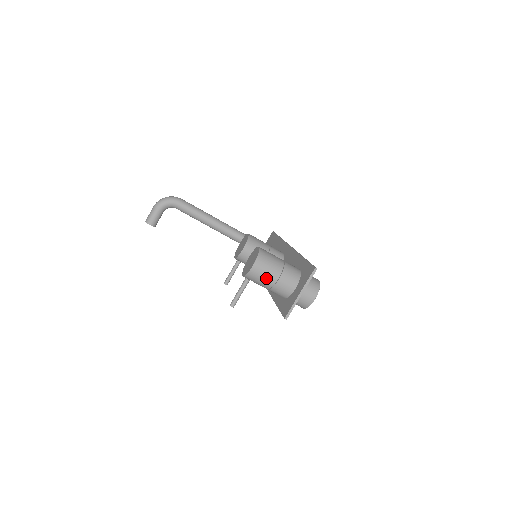
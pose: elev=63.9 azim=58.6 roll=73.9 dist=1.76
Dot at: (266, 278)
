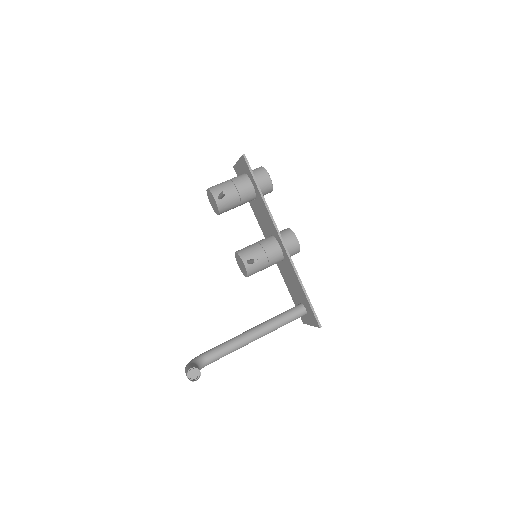
Dot at: (221, 183)
